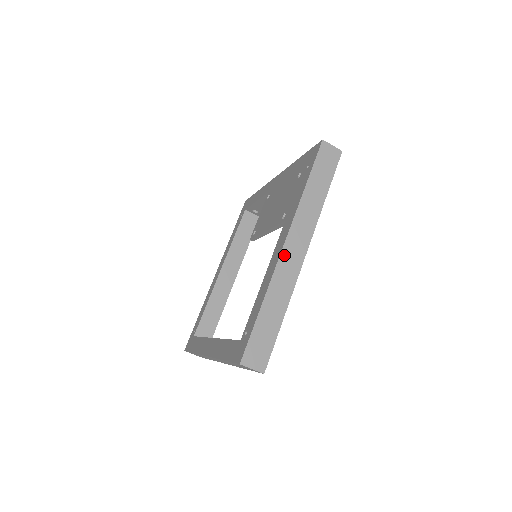
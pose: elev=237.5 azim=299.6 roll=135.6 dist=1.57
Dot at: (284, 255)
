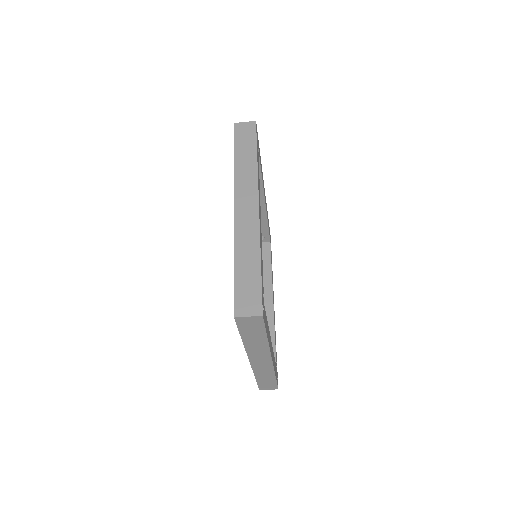
Dot at: (238, 215)
